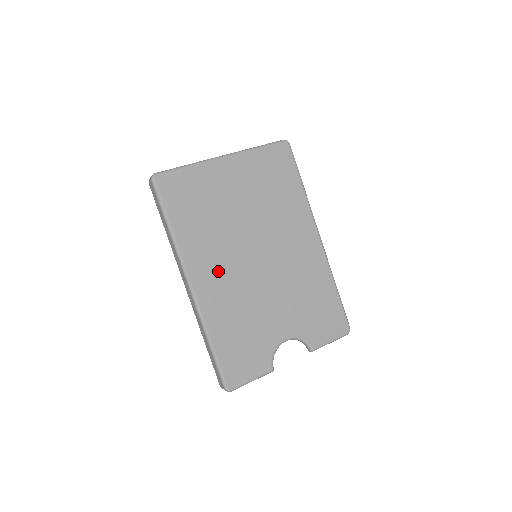
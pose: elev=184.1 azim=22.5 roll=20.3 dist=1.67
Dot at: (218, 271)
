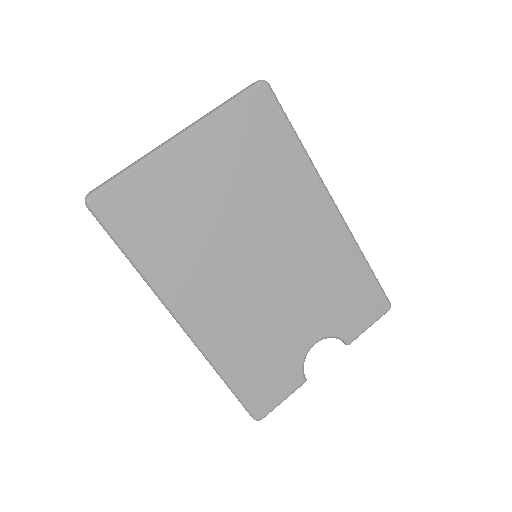
Dot at: (211, 294)
